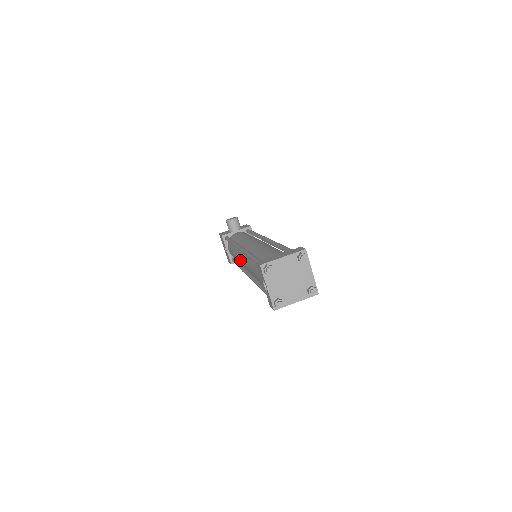
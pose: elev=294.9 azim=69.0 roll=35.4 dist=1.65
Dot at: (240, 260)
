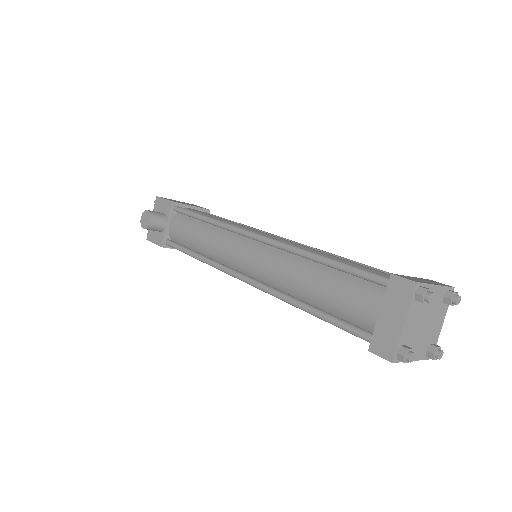
Dot at: occluded
